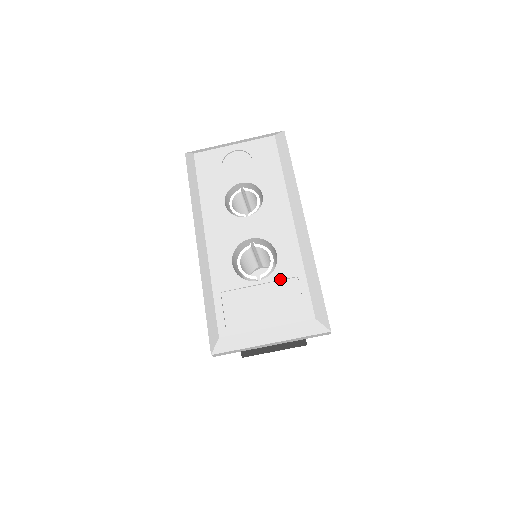
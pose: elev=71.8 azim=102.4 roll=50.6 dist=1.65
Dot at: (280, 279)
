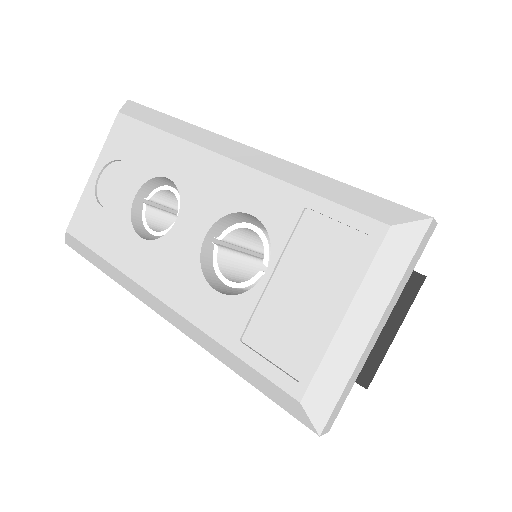
Dot at: (288, 237)
